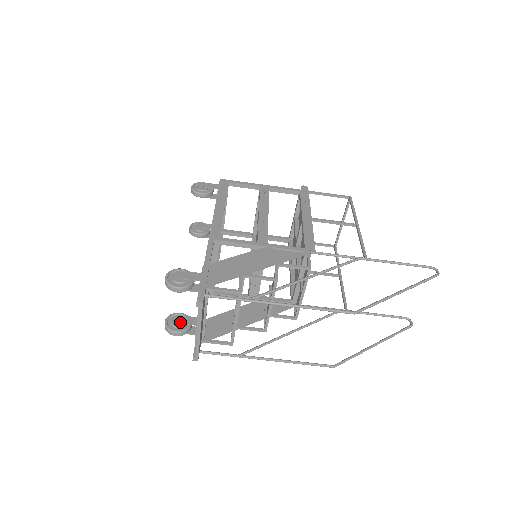
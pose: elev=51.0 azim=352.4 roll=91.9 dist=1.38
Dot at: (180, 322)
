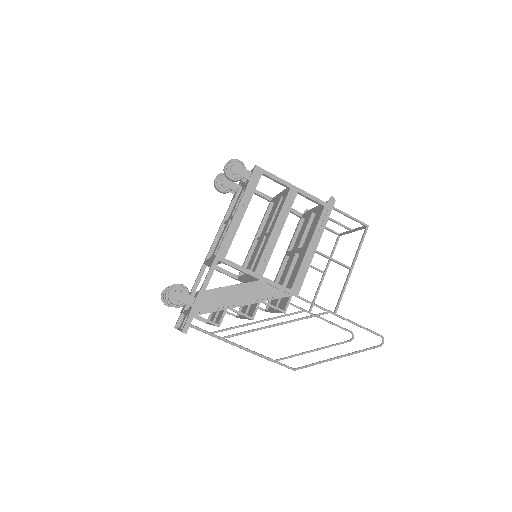
Dot at: occluded
